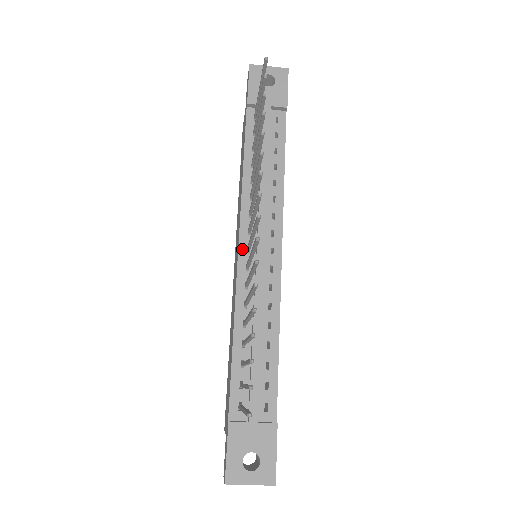
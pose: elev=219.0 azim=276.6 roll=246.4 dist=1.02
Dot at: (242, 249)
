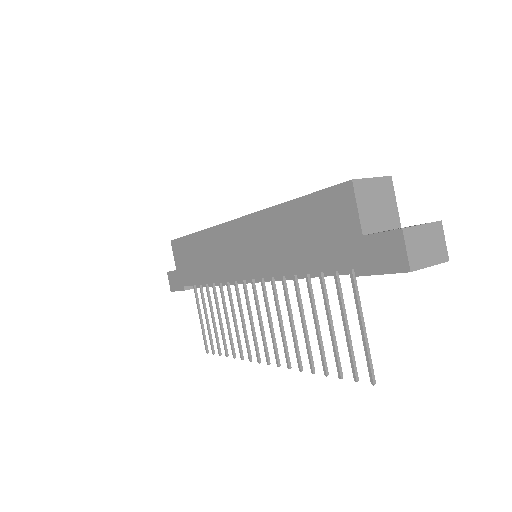
Dot at: occluded
